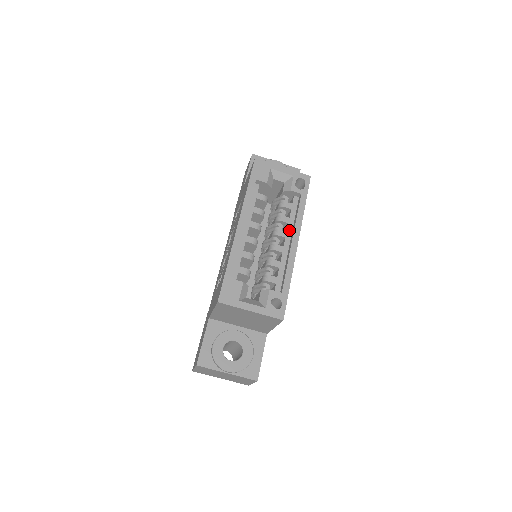
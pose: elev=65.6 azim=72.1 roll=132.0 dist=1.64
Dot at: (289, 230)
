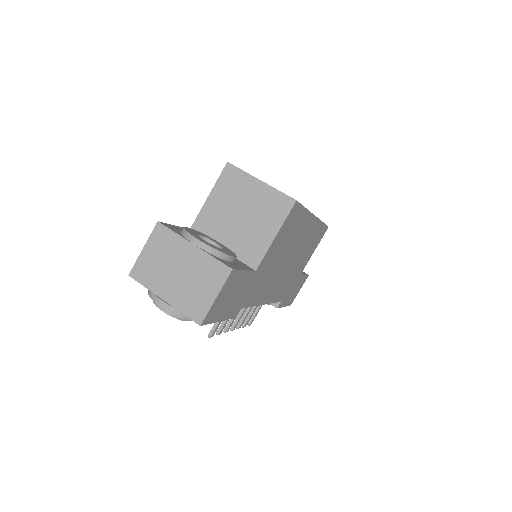
Dot at: occluded
